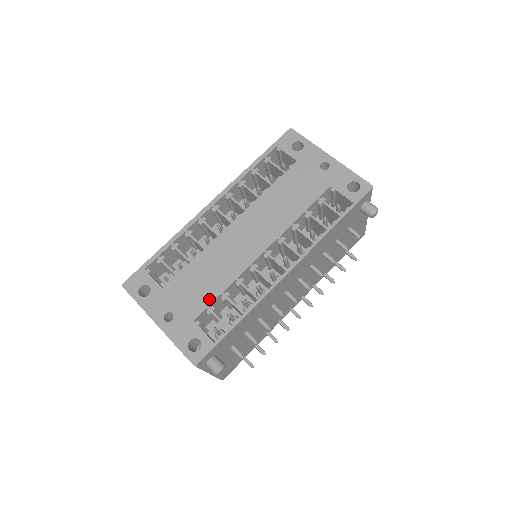
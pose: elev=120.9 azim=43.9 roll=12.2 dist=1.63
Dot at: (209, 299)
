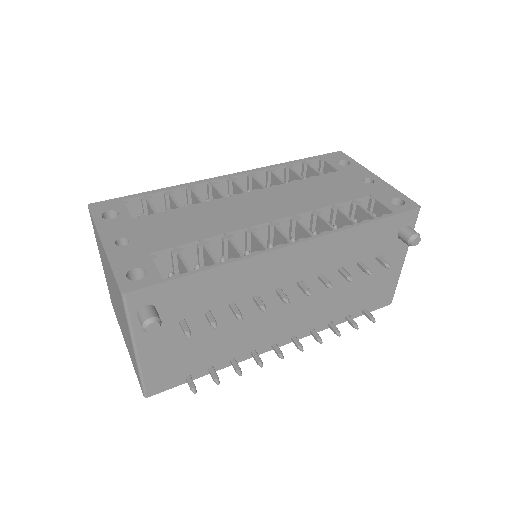
Dot at: (181, 240)
